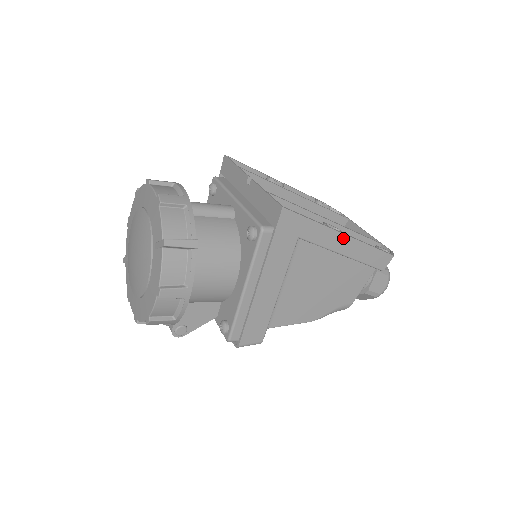
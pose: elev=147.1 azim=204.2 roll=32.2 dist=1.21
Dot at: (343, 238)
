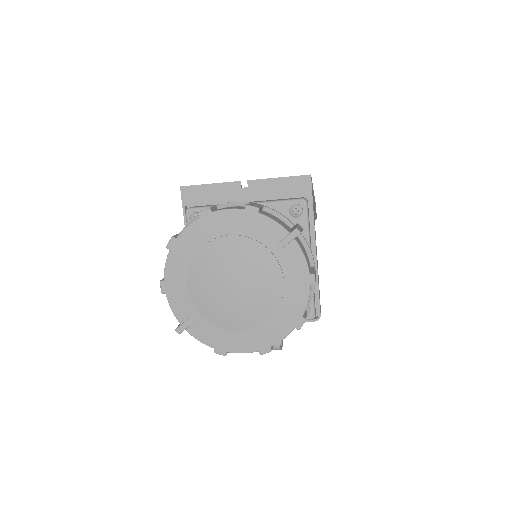
Dot at: occluded
